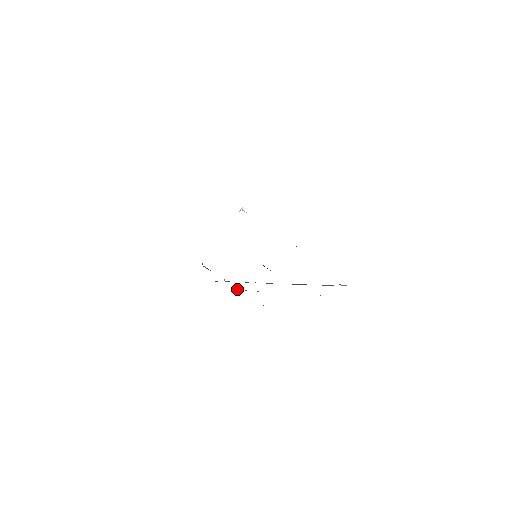
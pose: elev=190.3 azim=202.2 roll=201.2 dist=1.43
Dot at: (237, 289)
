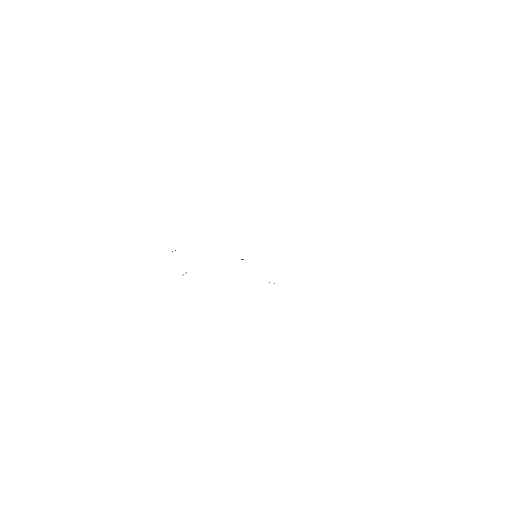
Dot at: occluded
